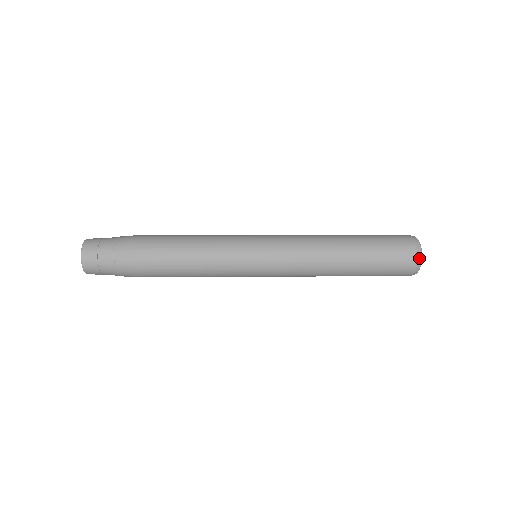
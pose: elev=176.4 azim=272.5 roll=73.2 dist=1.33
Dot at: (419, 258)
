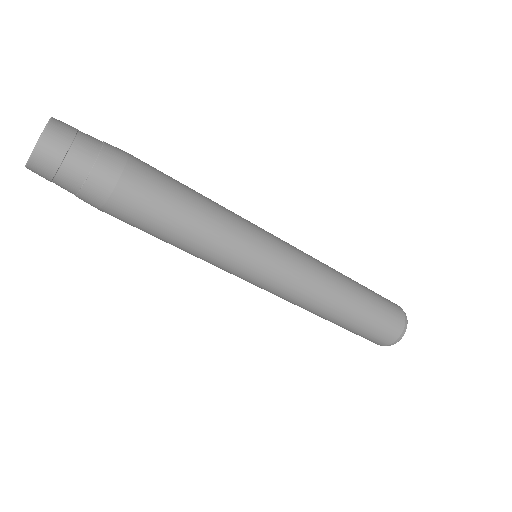
Dot at: (406, 327)
